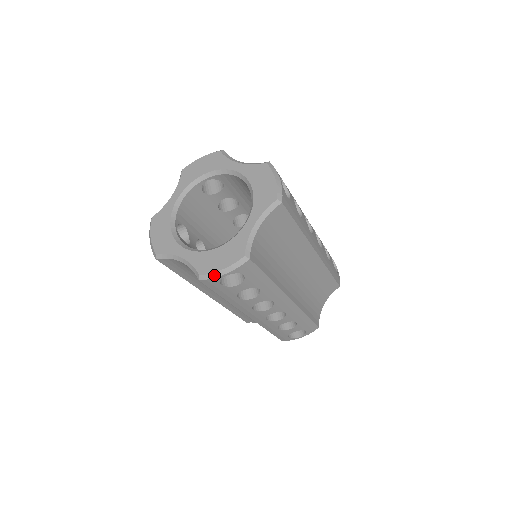
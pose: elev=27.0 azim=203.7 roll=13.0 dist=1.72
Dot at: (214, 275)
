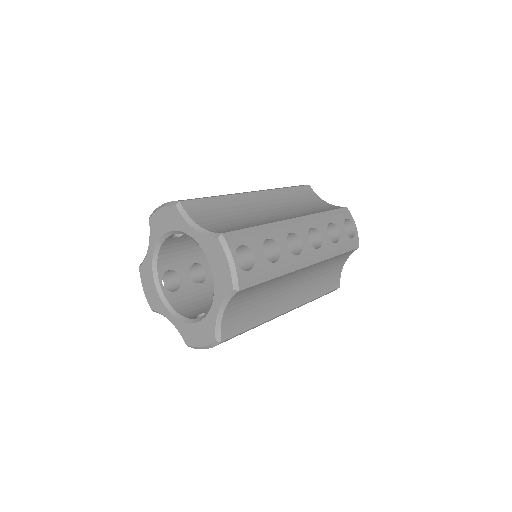
Dot at: (197, 348)
